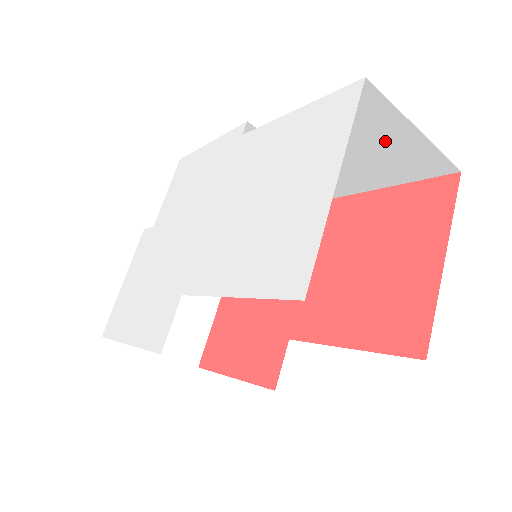
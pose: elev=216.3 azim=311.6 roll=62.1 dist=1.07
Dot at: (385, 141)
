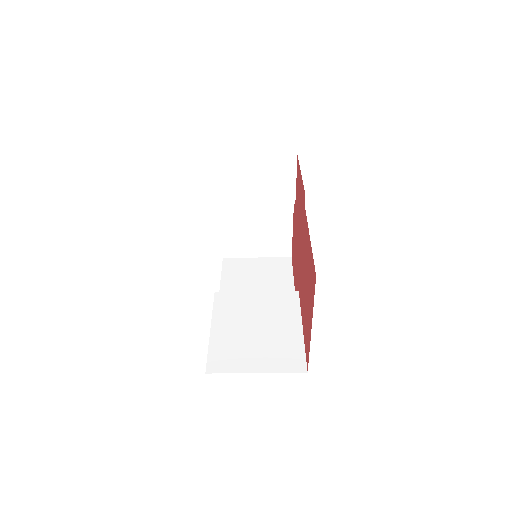
Dot at: occluded
